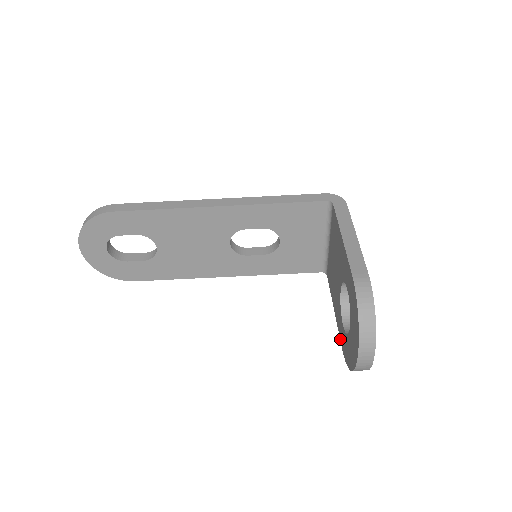
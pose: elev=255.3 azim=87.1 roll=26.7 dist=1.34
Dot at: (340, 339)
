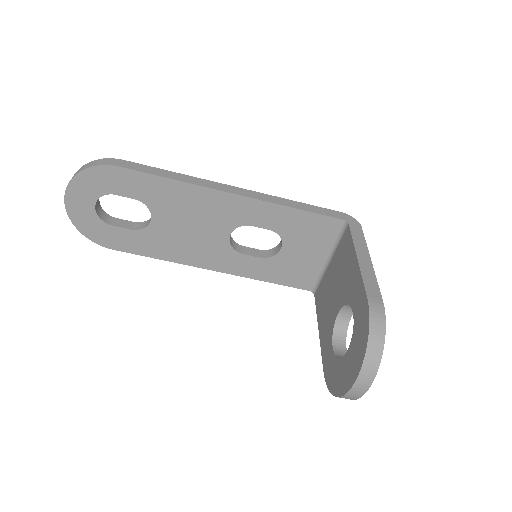
Dot at: (323, 362)
